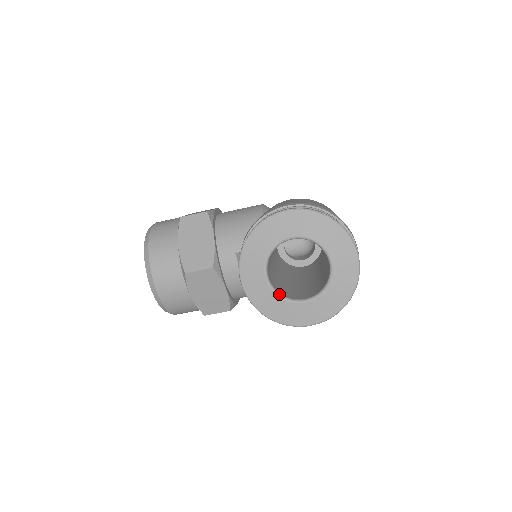
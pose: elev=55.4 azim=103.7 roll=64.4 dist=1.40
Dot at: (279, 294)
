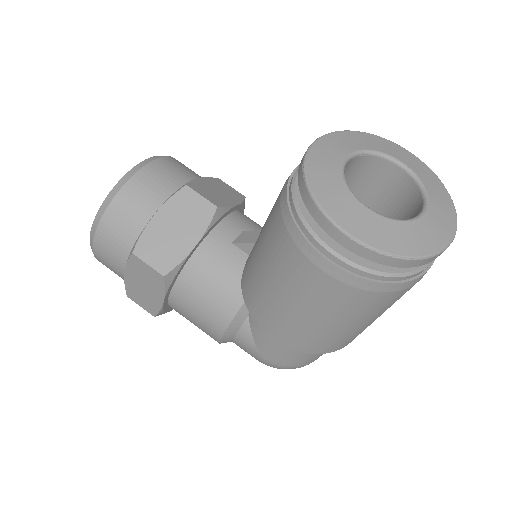
Dot at: occluded
